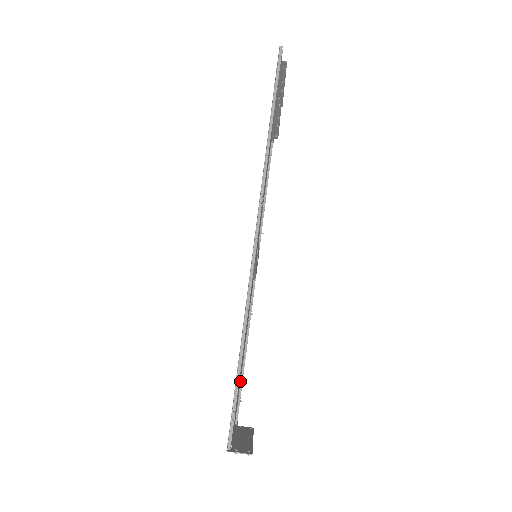
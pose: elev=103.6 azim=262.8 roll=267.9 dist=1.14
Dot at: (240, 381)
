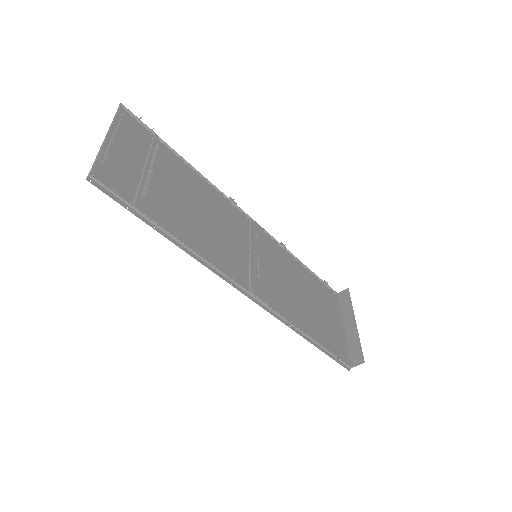
Dot at: (317, 279)
